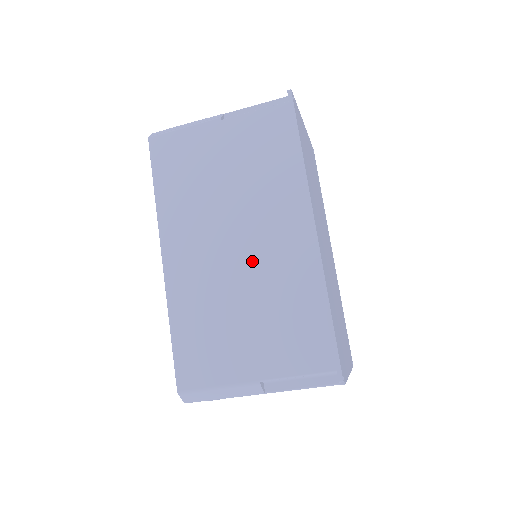
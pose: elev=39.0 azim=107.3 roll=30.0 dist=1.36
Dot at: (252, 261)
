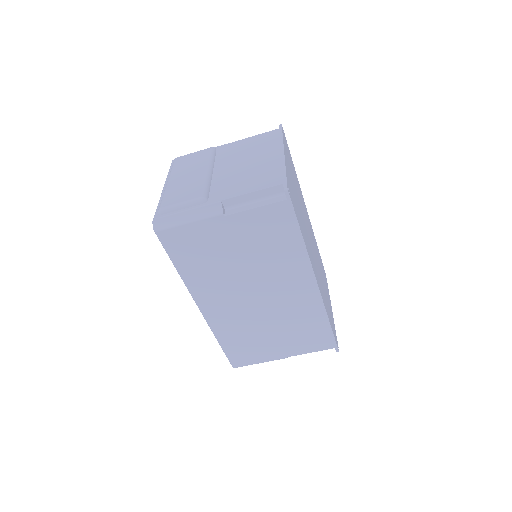
Dot at: (271, 305)
